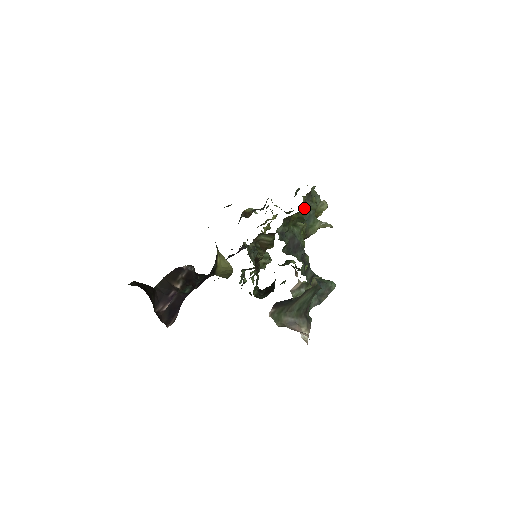
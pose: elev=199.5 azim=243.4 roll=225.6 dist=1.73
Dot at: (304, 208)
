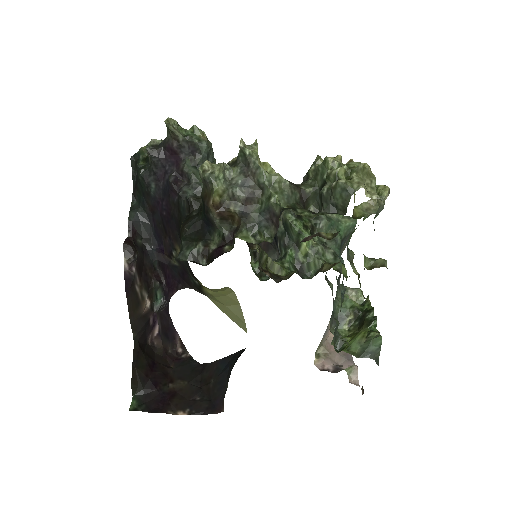
Dot at: occluded
